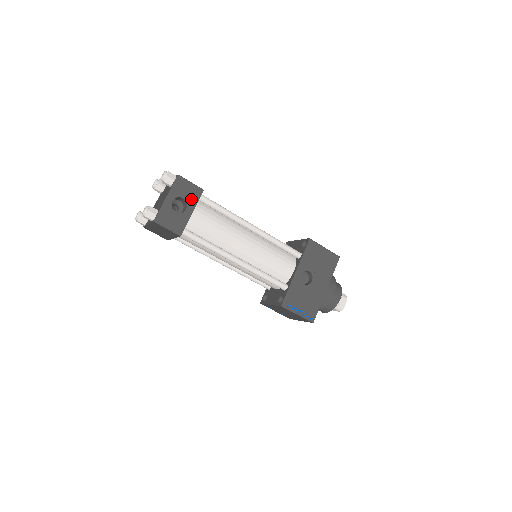
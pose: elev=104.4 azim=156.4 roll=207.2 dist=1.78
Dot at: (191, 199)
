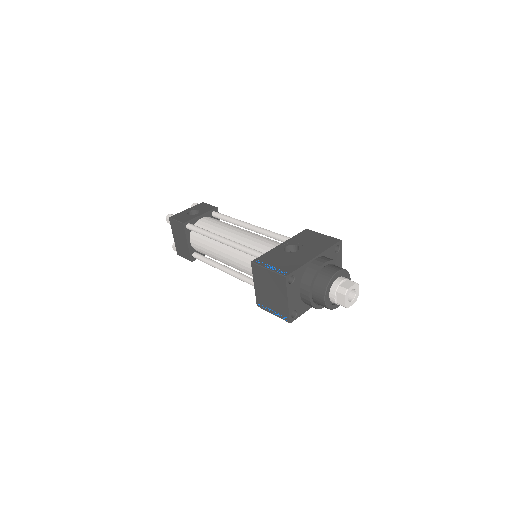
Dot at: (204, 210)
